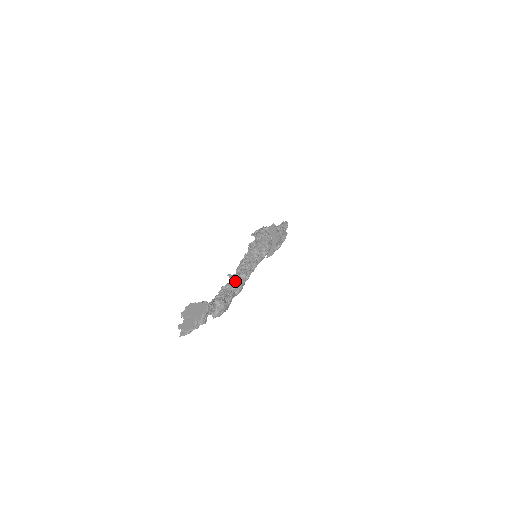
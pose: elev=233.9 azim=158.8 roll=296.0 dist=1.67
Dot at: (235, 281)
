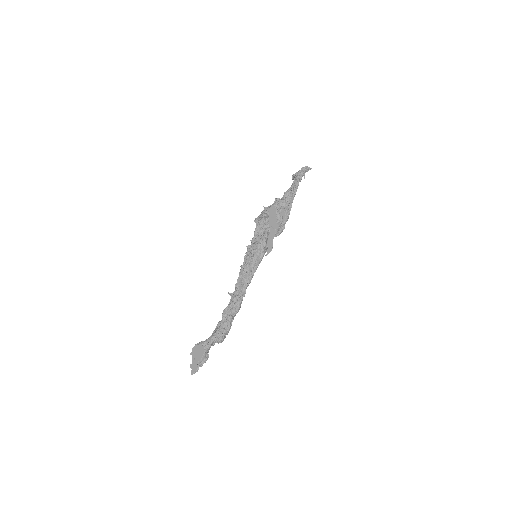
Dot at: (233, 303)
